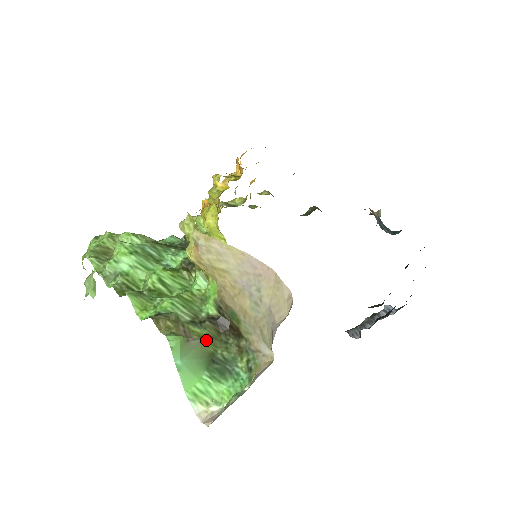
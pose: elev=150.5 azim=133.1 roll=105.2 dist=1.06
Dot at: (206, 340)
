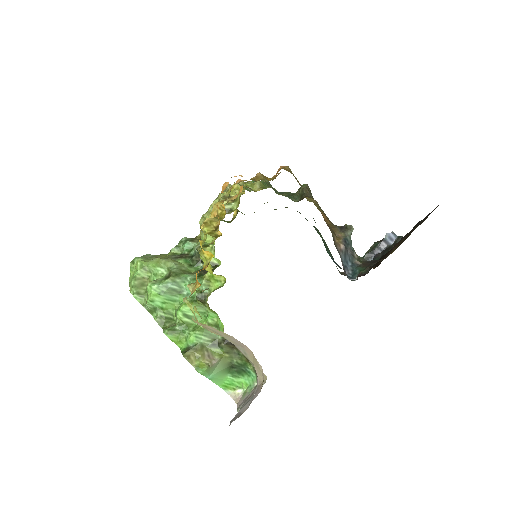
Dot at: (224, 356)
